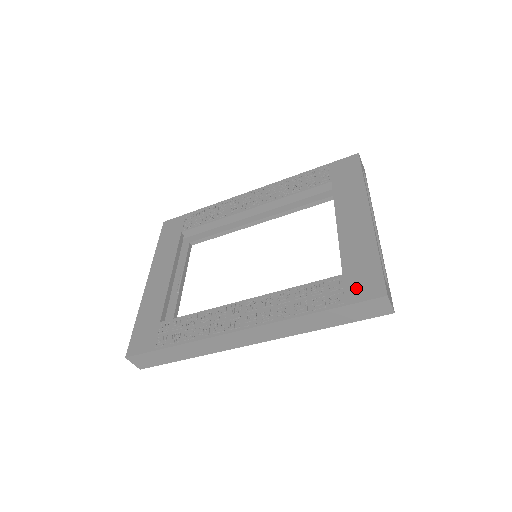
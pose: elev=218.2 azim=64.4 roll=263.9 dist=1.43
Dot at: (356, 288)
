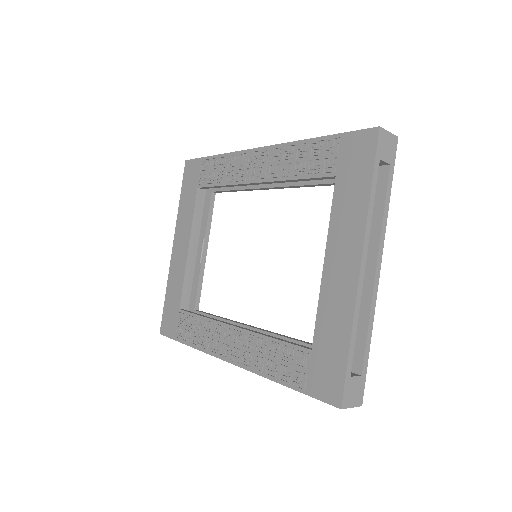
Dot at: (318, 378)
